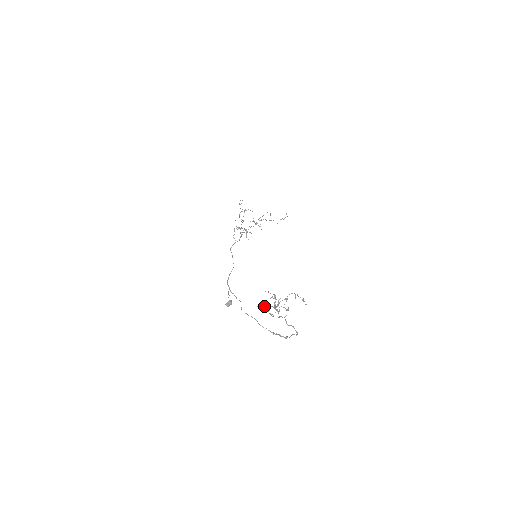
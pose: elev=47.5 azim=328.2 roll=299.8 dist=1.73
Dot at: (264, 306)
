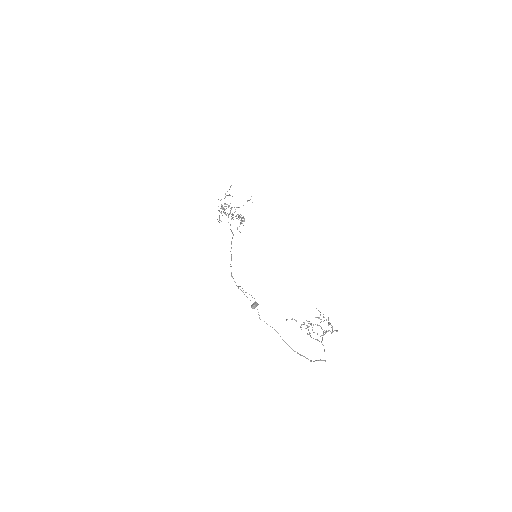
Dot at: (304, 323)
